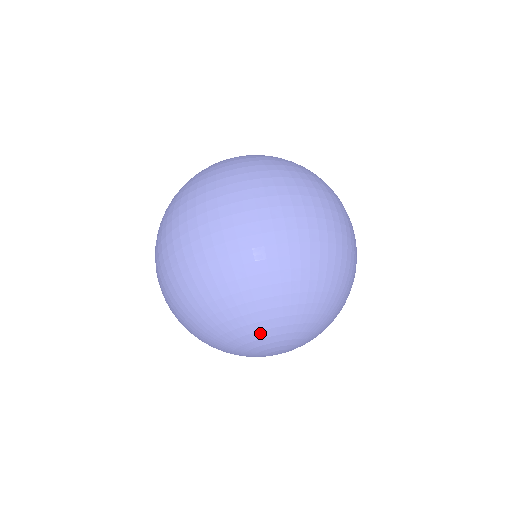
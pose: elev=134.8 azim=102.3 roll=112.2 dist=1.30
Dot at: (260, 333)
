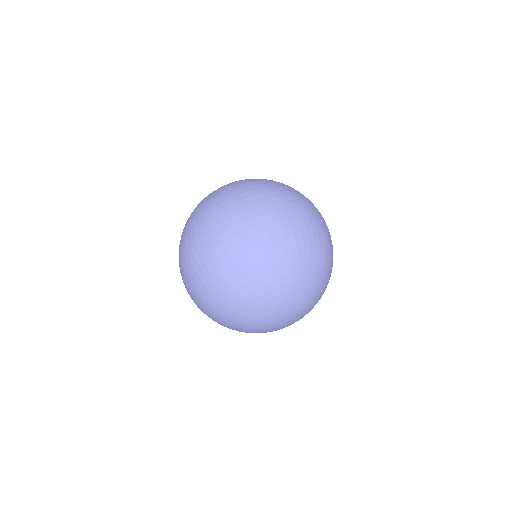
Dot at: (301, 298)
